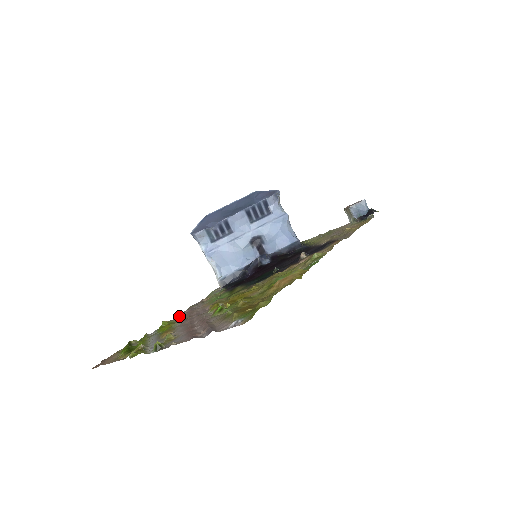
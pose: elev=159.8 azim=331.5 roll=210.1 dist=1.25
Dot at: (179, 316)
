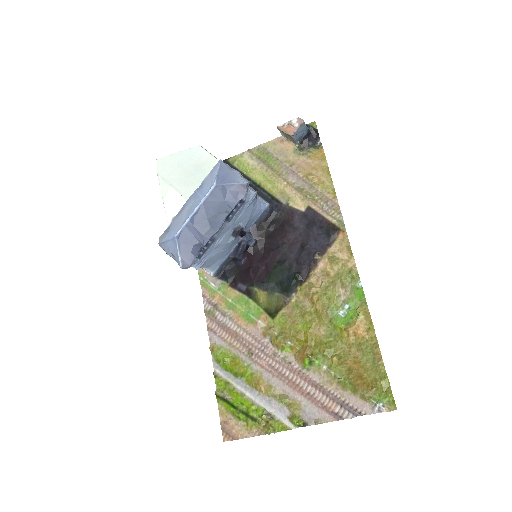
Dot at: (219, 338)
